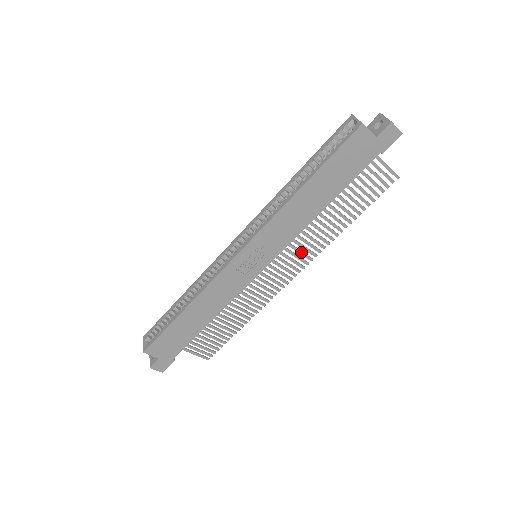
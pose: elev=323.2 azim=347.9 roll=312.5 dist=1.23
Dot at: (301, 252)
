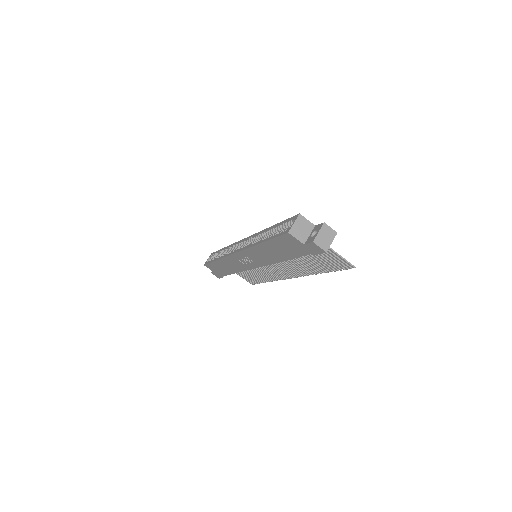
Dot at: (290, 268)
